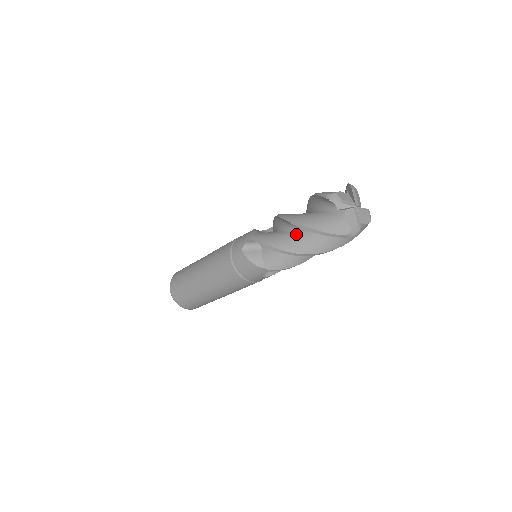
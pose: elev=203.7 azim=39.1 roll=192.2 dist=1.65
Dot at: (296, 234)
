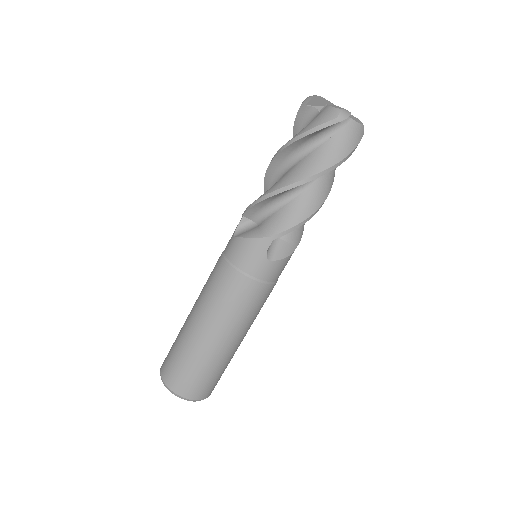
Dot at: (287, 171)
